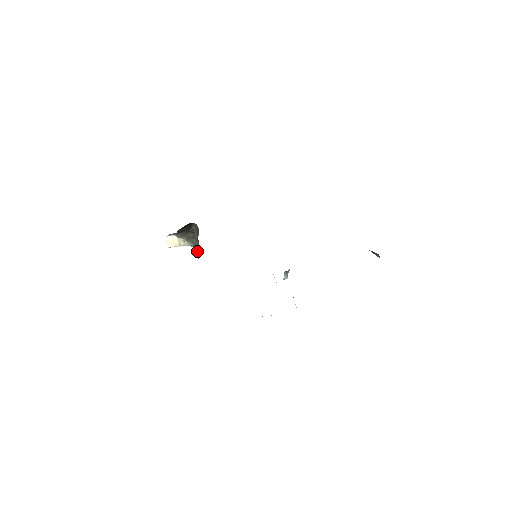
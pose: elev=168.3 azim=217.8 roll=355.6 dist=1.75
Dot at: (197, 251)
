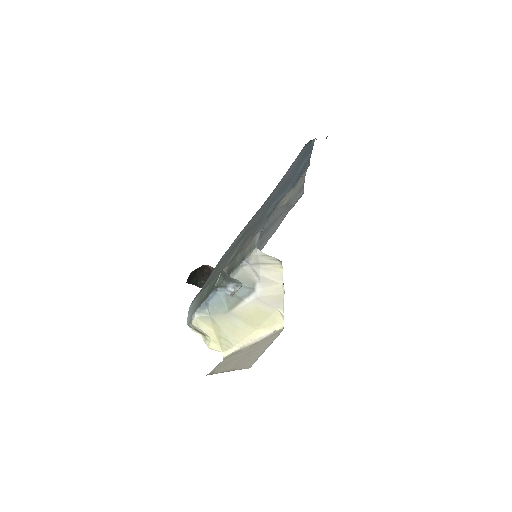
Dot at: occluded
